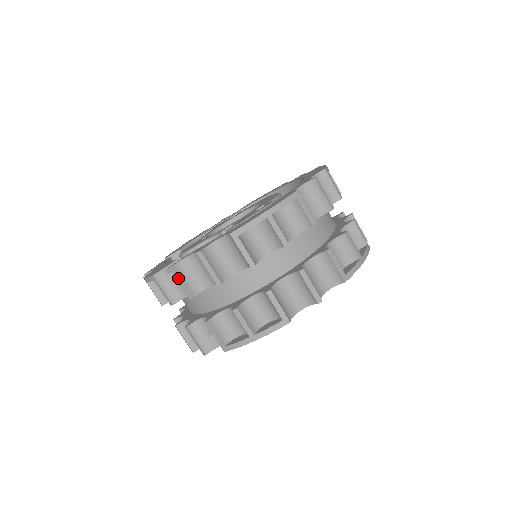
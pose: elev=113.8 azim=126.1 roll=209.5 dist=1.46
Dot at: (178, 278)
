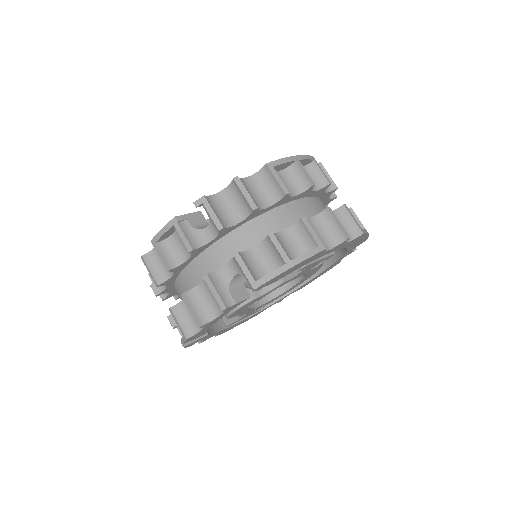
Dot at: (209, 208)
